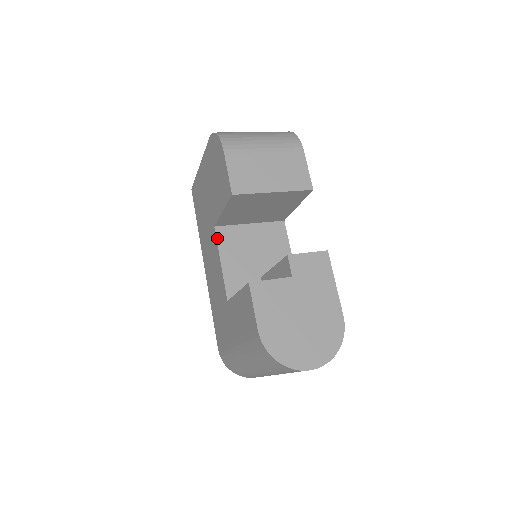
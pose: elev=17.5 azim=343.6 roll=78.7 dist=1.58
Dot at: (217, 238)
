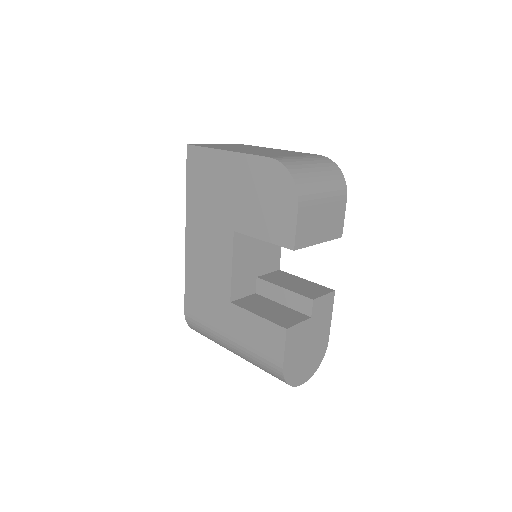
Dot at: (234, 243)
